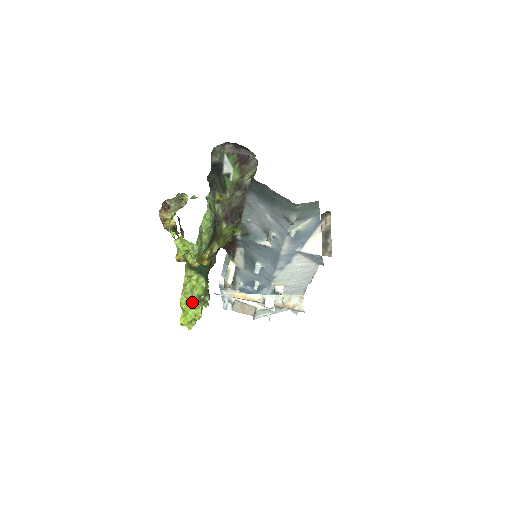
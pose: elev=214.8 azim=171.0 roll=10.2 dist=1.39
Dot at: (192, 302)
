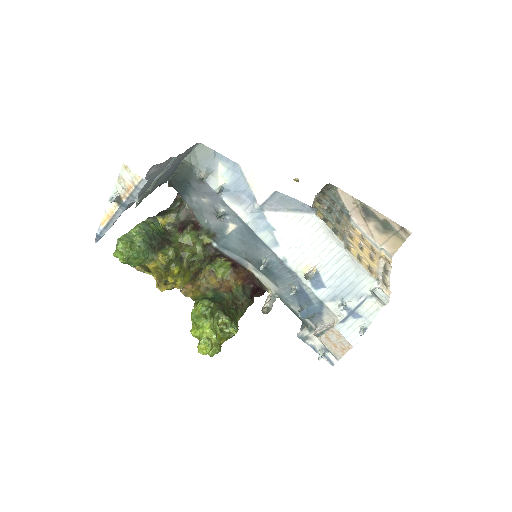
Dot at: (196, 322)
